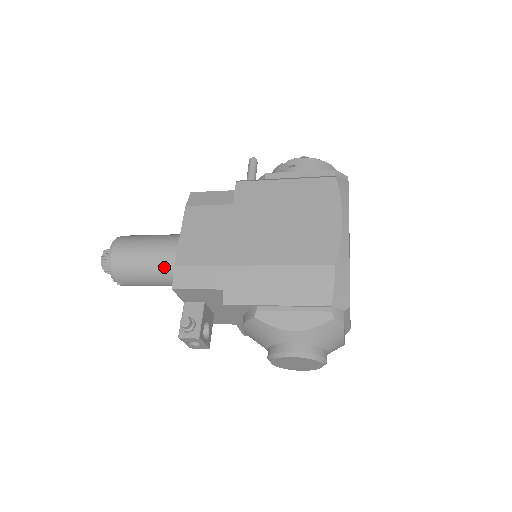
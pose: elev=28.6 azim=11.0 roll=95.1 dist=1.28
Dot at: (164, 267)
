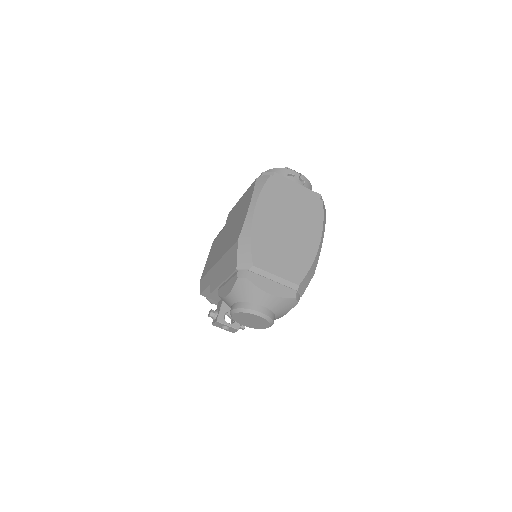
Dot at: occluded
